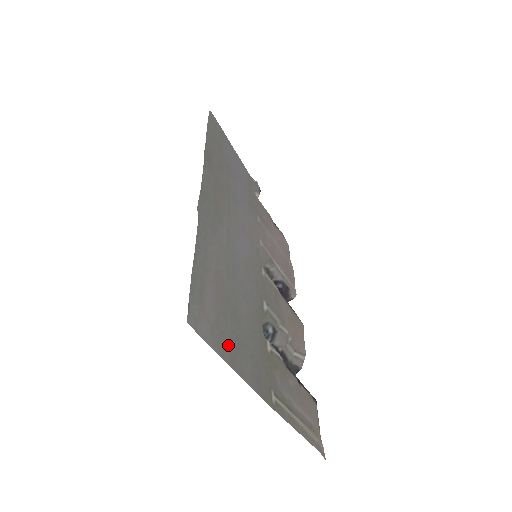
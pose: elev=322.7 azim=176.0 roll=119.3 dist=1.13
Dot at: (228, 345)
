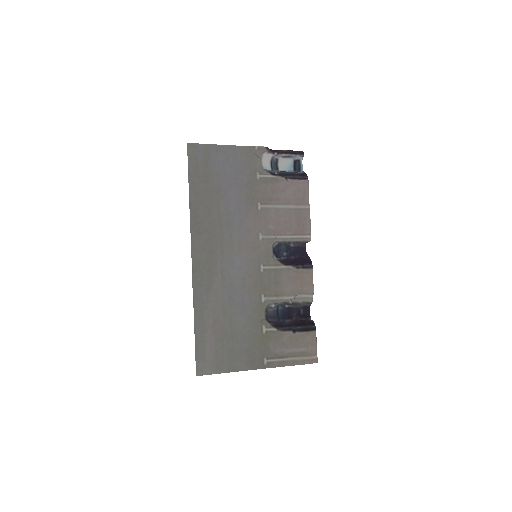
Dot at: (226, 362)
